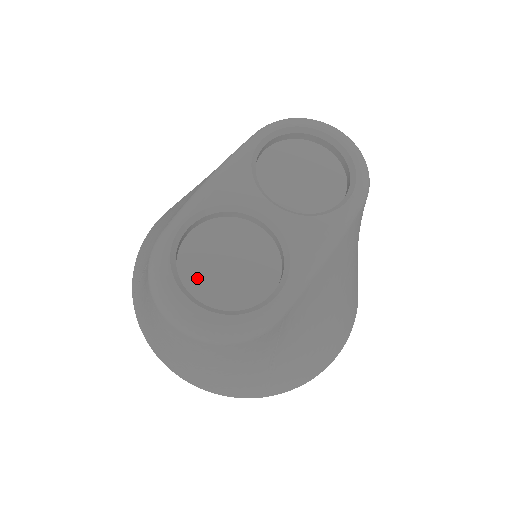
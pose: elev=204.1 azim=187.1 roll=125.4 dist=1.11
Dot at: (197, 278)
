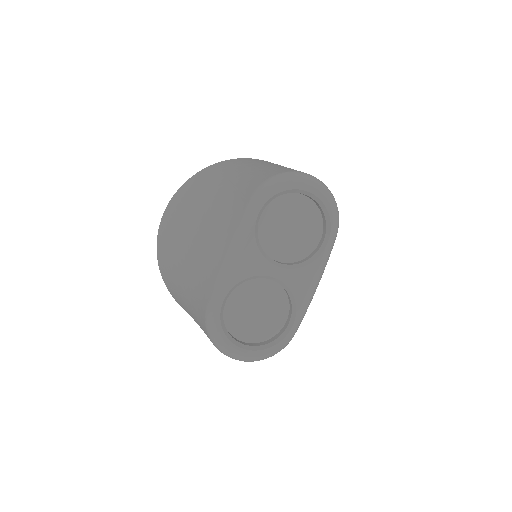
Dot at: (239, 327)
